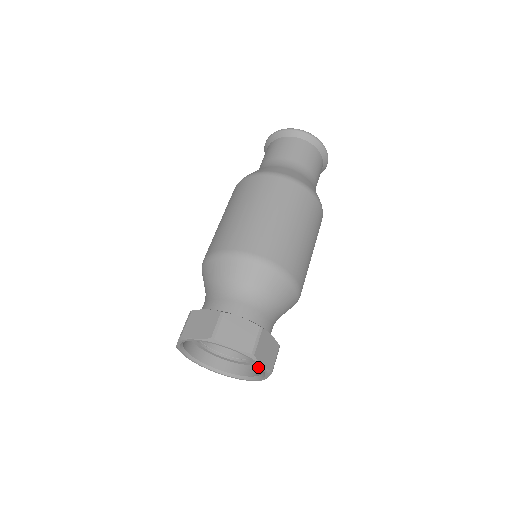
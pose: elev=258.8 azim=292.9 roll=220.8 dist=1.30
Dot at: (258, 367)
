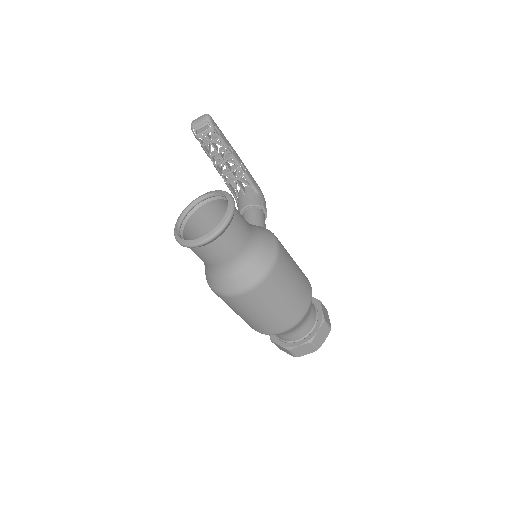
Dot at: occluded
